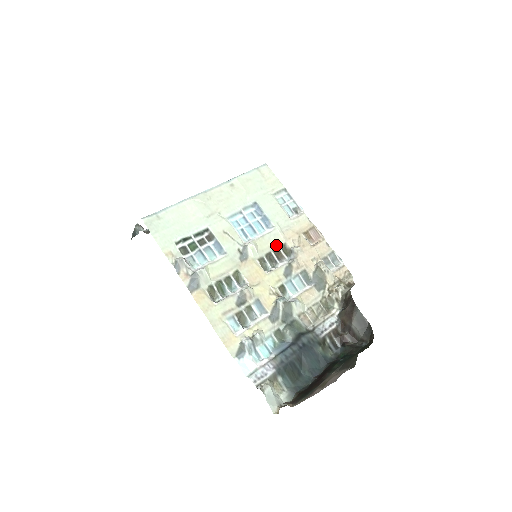
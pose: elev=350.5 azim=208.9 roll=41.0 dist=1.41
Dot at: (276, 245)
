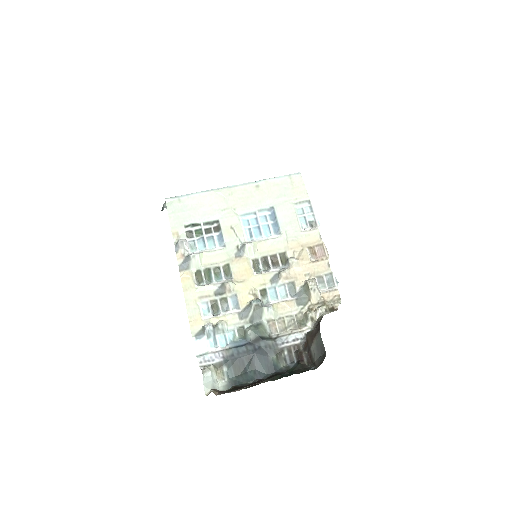
Dot at: (276, 251)
